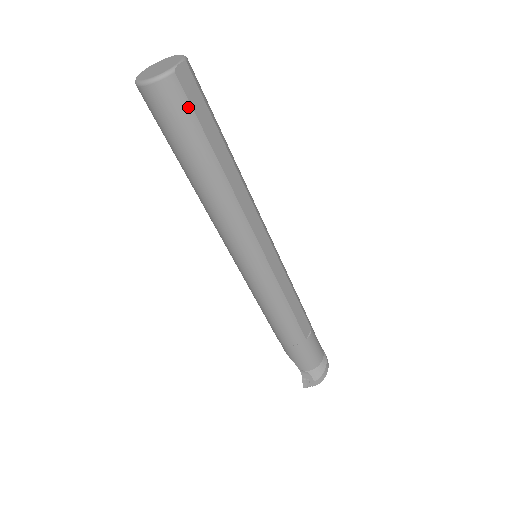
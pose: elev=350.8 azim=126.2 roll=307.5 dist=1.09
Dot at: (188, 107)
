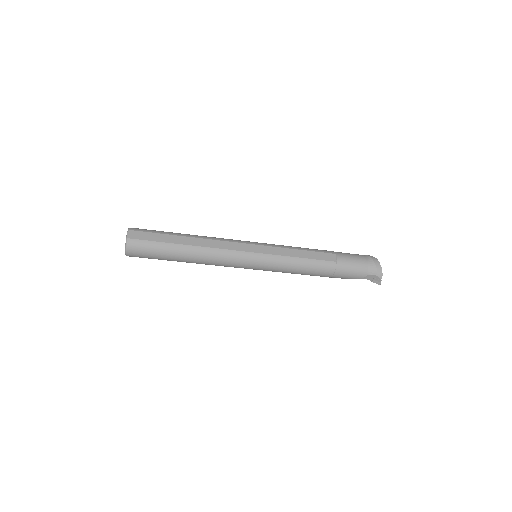
Dot at: (146, 242)
